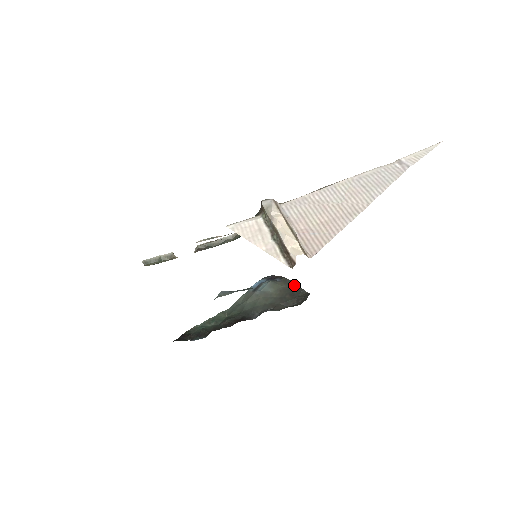
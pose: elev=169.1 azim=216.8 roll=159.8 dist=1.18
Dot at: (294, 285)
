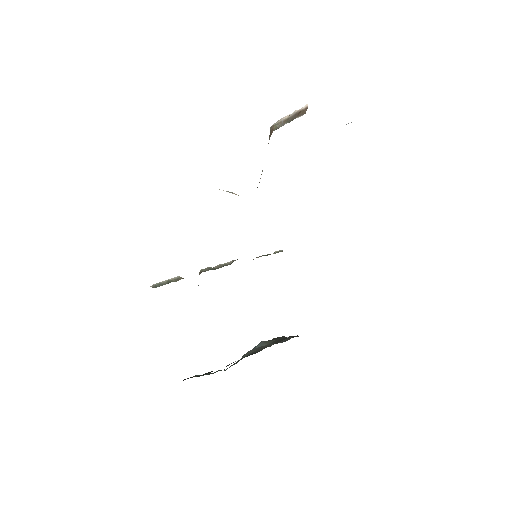
Dot at: (285, 337)
